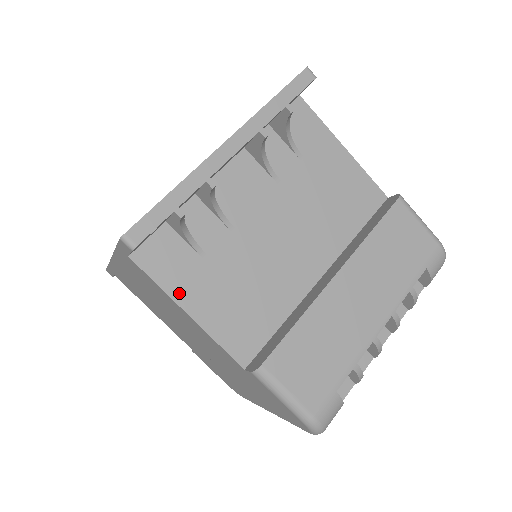
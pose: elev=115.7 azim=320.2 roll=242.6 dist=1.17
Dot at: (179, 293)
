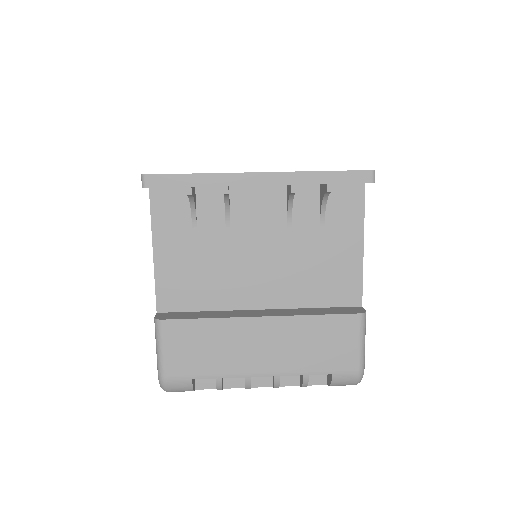
Dot at: (159, 234)
